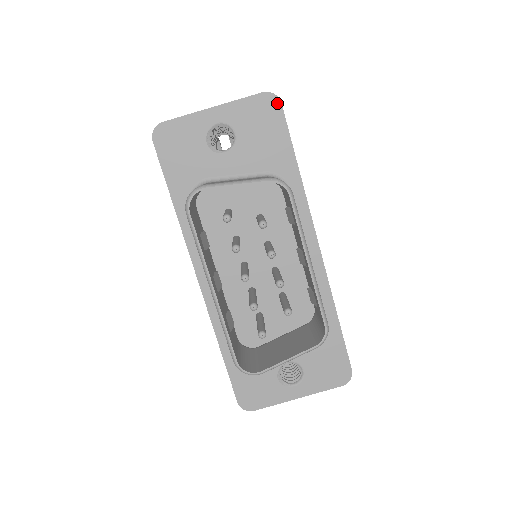
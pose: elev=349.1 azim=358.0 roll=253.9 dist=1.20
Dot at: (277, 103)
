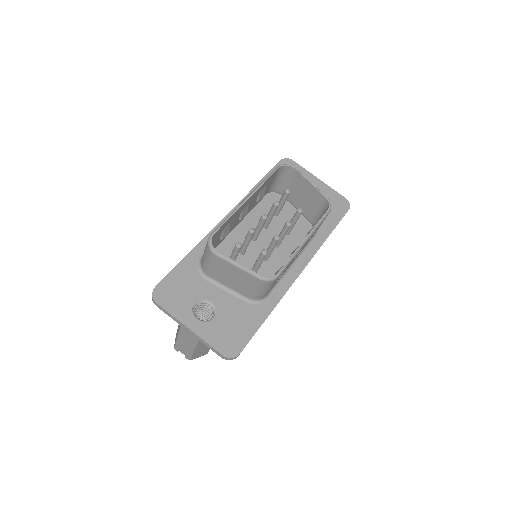
Dot at: (347, 207)
